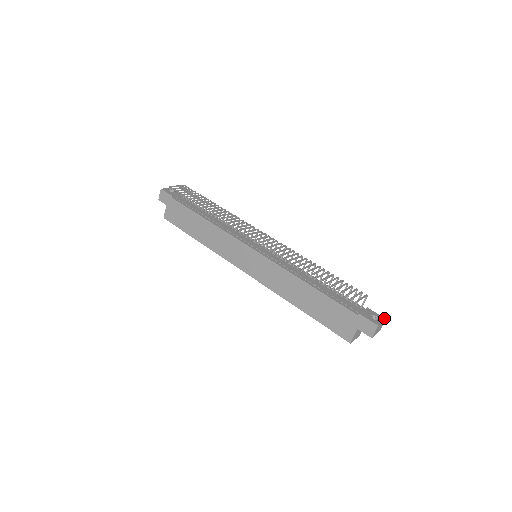
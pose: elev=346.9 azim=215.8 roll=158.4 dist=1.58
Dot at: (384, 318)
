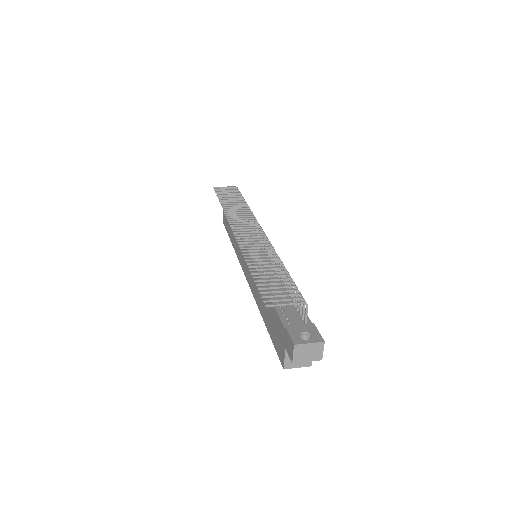
Dot at: (322, 340)
